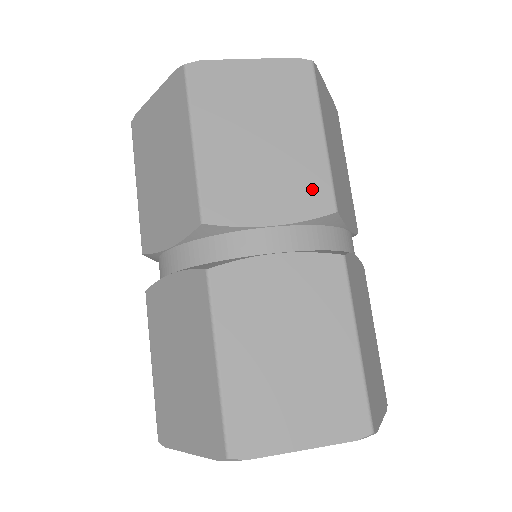
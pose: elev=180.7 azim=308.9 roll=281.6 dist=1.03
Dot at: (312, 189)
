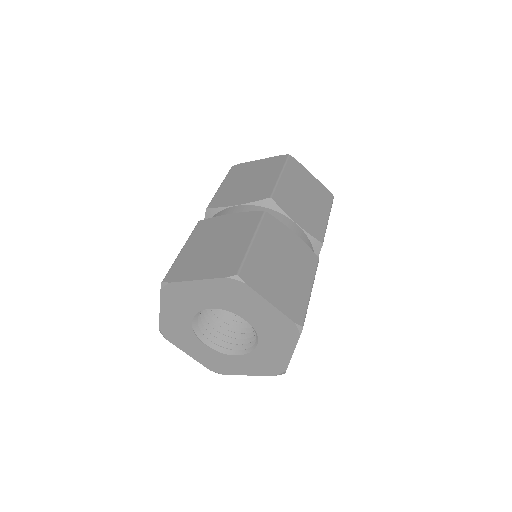
Dot at: (317, 228)
